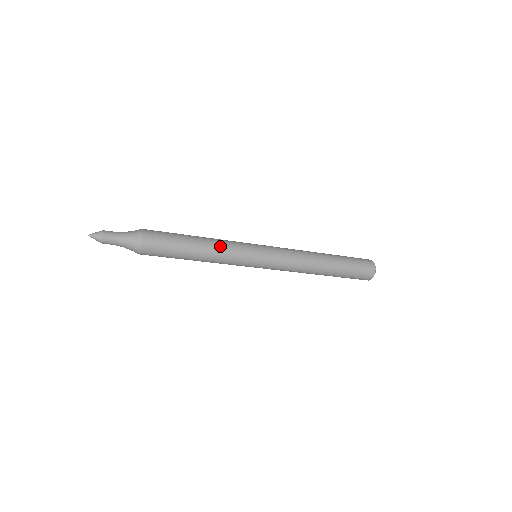
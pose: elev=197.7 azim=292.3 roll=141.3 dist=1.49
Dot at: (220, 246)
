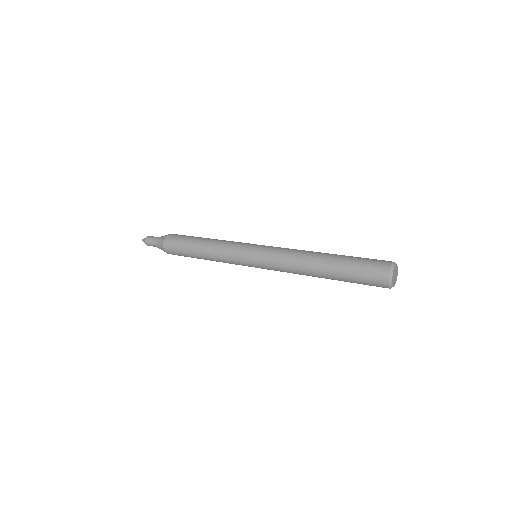
Dot at: (216, 256)
